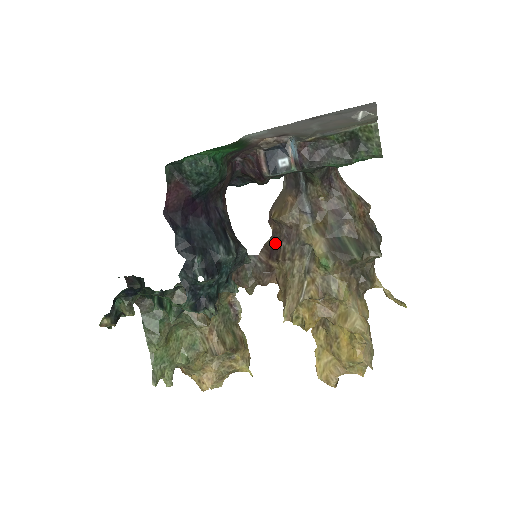
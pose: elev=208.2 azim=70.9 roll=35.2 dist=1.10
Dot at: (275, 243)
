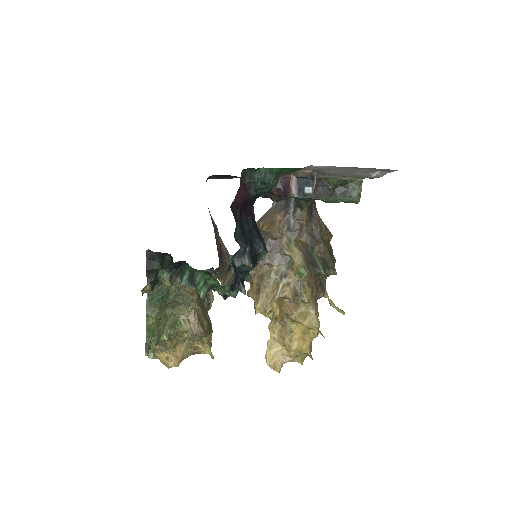
Dot at: occluded
